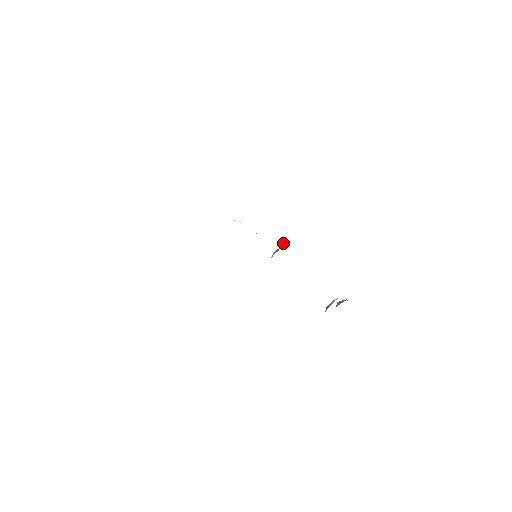
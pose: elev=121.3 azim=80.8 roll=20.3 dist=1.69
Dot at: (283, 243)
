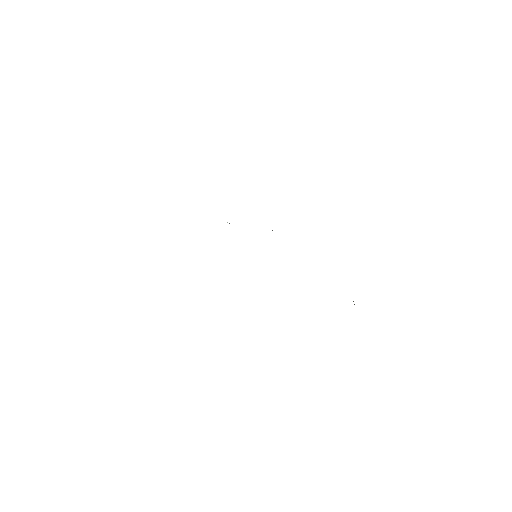
Dot at: occluded
